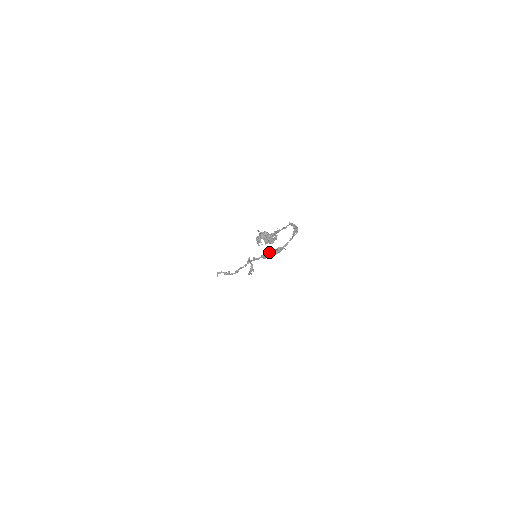
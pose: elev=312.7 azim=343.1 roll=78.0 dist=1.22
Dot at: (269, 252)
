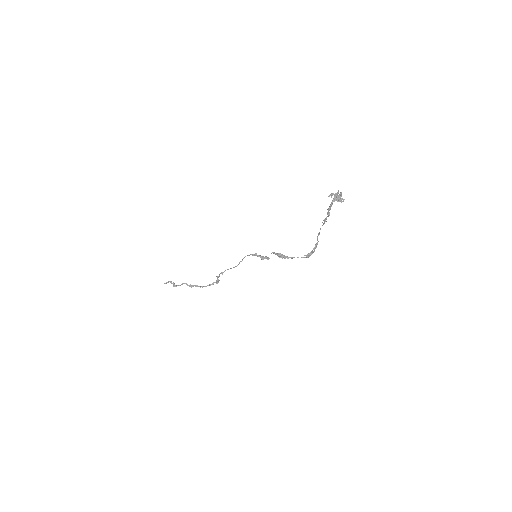
Dot at: (276, 253)
